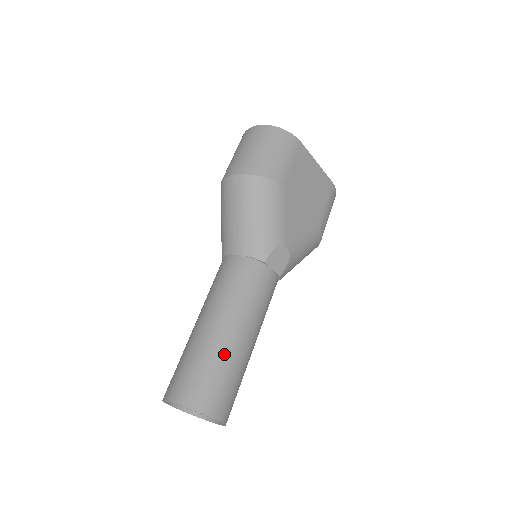
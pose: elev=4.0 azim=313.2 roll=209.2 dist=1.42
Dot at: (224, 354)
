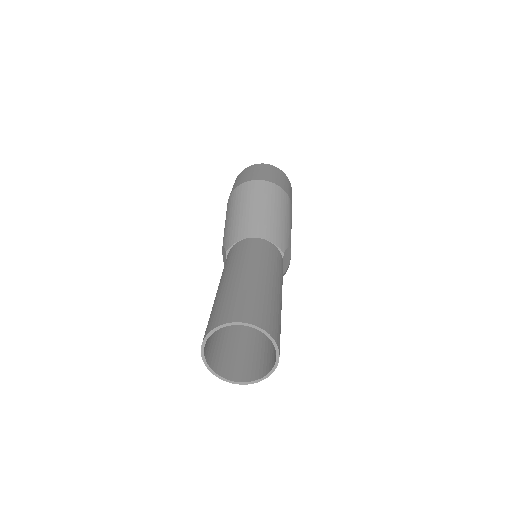
Dot at: (276, 301)
